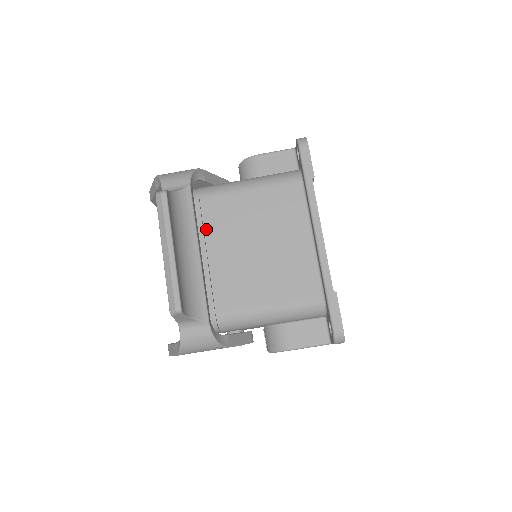
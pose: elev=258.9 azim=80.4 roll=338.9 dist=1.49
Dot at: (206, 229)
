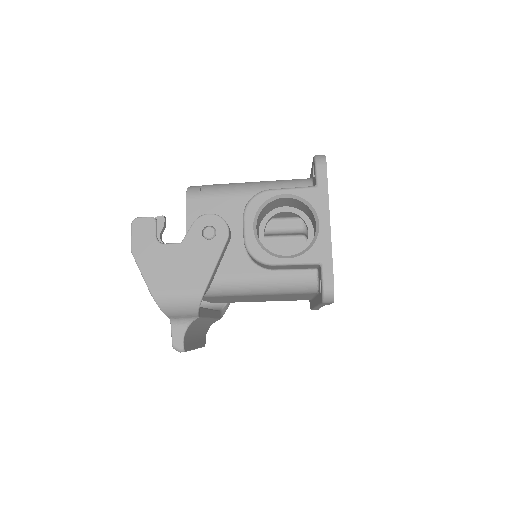
Dot at: occluded
